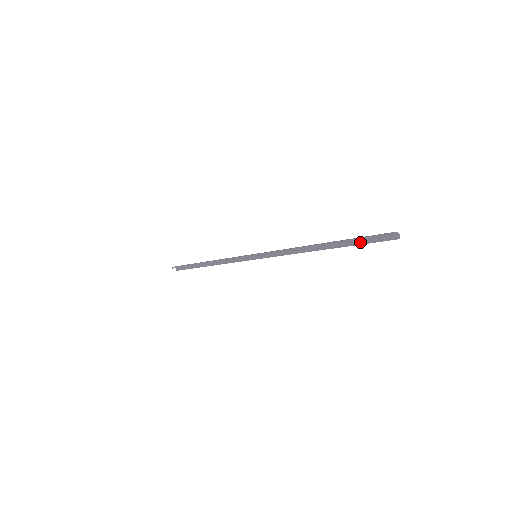
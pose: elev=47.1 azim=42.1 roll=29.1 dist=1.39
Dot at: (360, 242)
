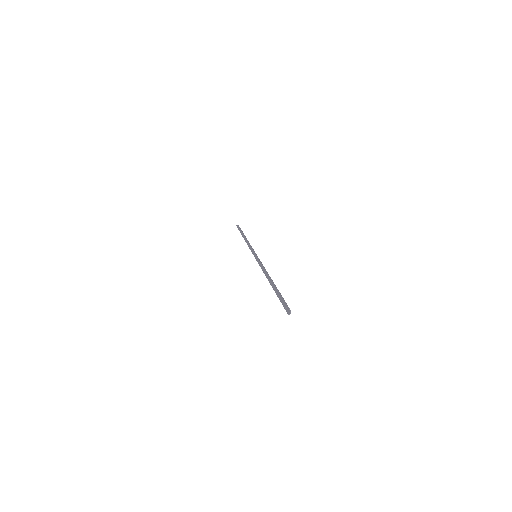
Dot at: occluded
